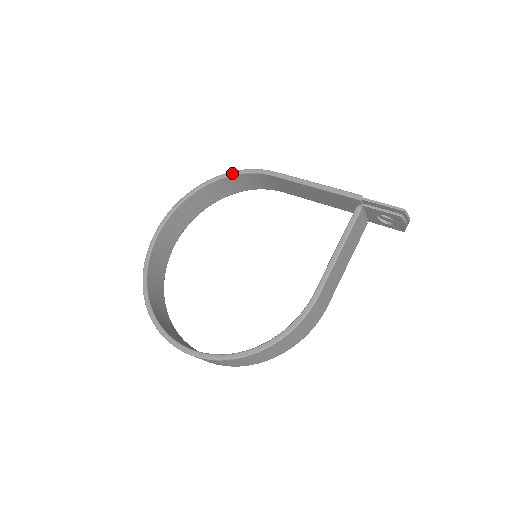
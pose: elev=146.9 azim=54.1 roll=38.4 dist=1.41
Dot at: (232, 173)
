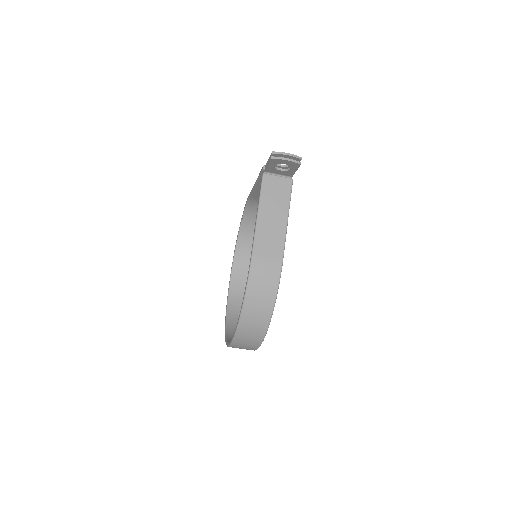
Dot at: (243, 214)
